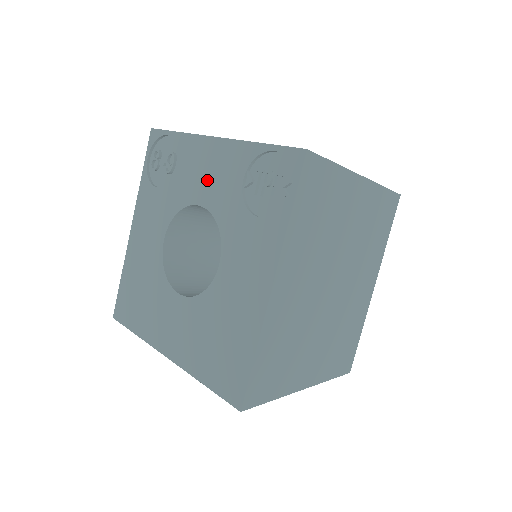
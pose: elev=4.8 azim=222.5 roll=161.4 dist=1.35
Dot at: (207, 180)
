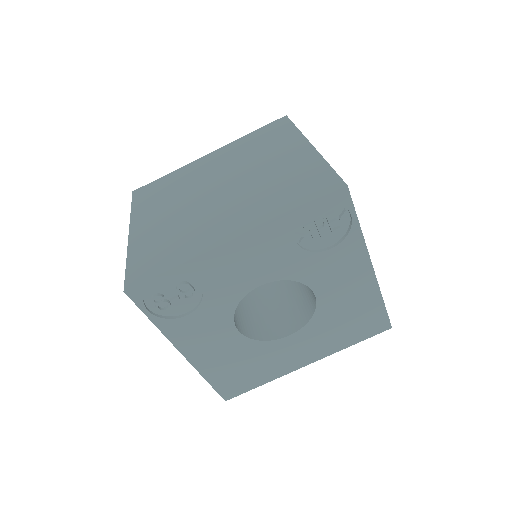
Dot at: (253, 268)
